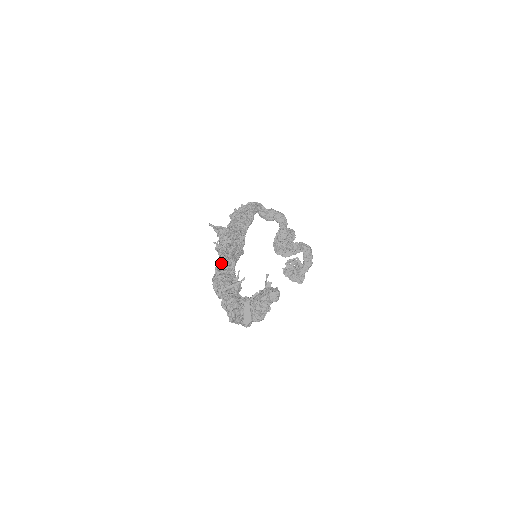
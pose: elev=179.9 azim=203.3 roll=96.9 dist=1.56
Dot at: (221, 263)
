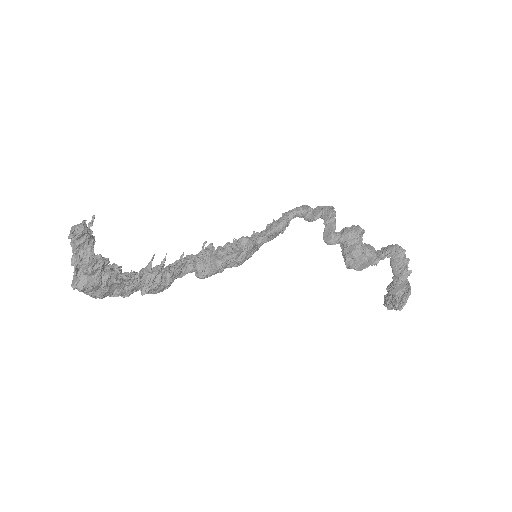
Dot at: occluded
